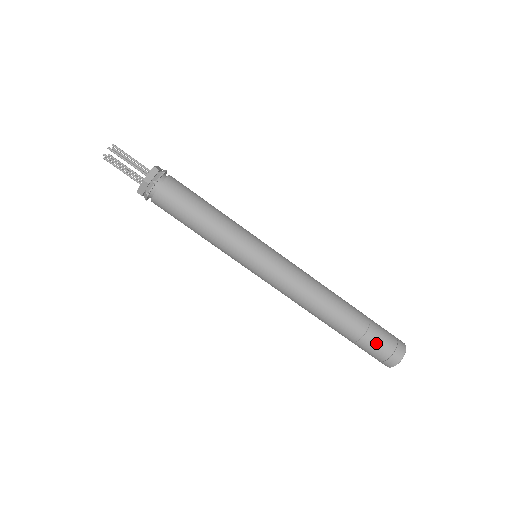
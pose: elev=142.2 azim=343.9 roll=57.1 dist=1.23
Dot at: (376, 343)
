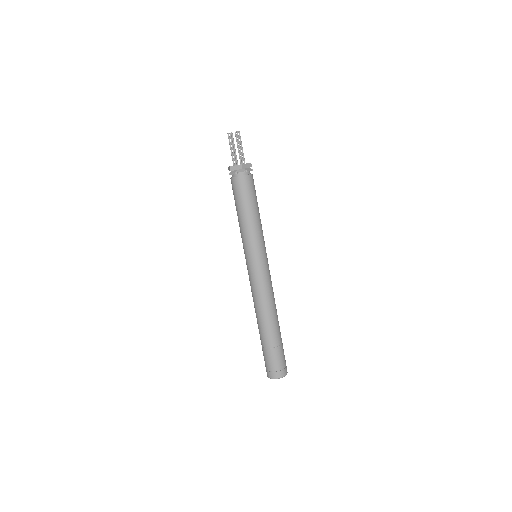
Dot at: (277, 357)
